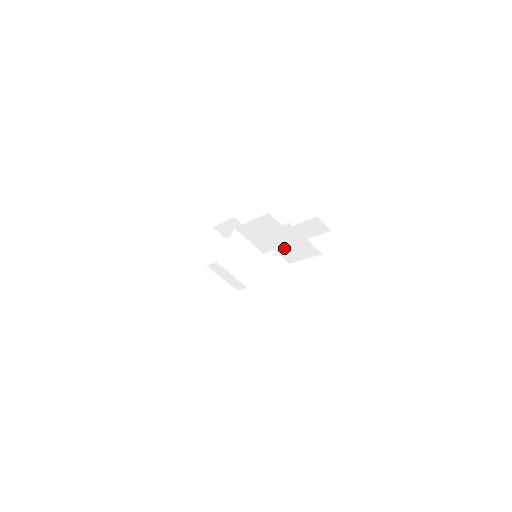
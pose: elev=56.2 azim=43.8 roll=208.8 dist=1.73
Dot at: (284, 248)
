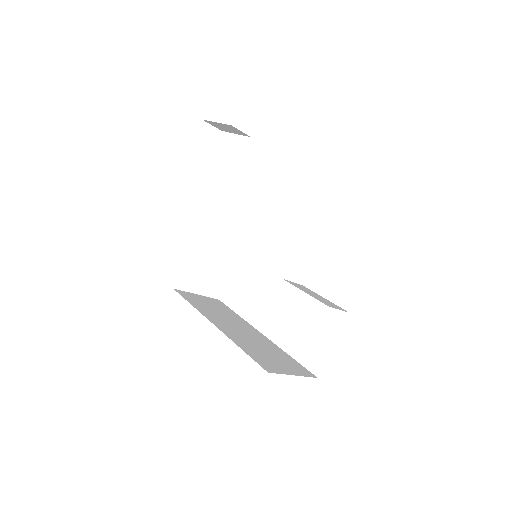
Dot at: occluded
